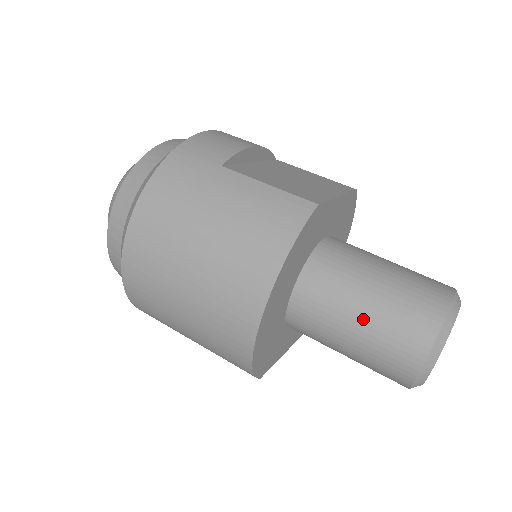
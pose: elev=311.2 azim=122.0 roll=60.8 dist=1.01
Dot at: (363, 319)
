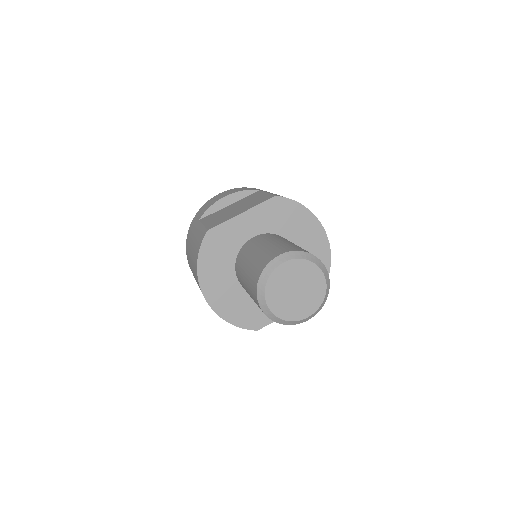
Dot at: (246, 286)
